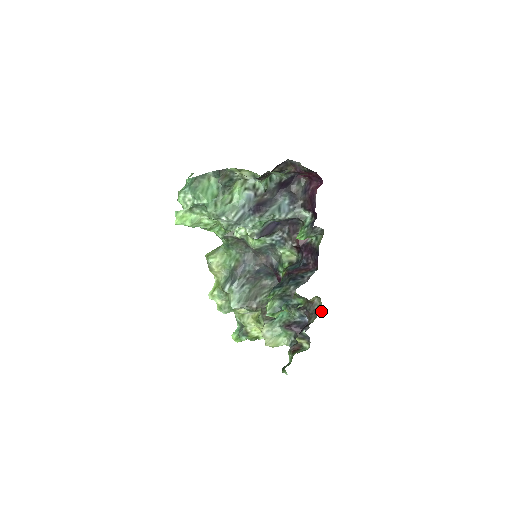
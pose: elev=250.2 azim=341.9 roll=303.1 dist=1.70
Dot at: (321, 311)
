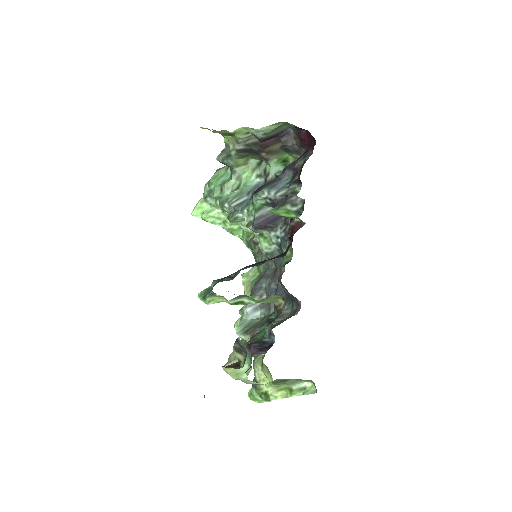
Dot at: (277, 317)
